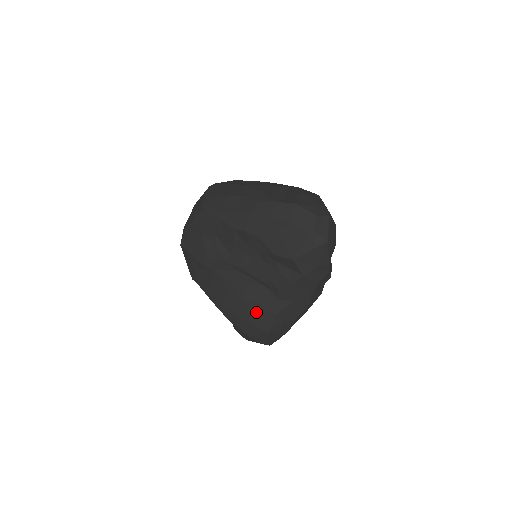
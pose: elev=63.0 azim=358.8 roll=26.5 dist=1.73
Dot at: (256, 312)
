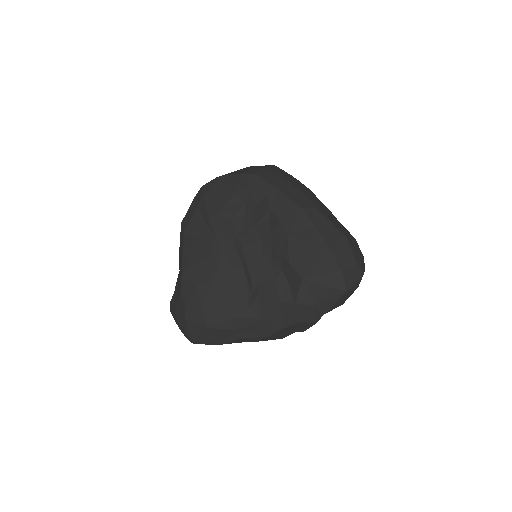
Dot at: (216, 299)
